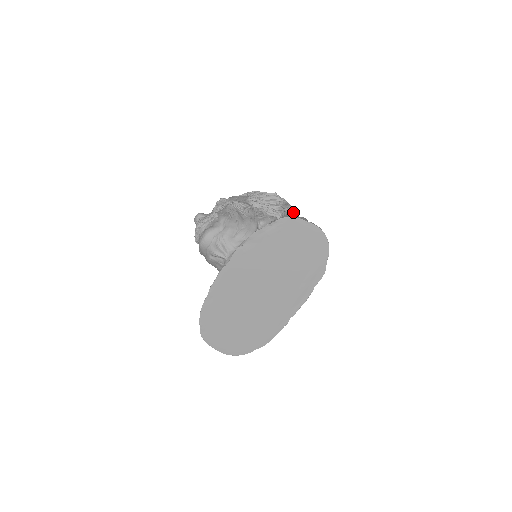
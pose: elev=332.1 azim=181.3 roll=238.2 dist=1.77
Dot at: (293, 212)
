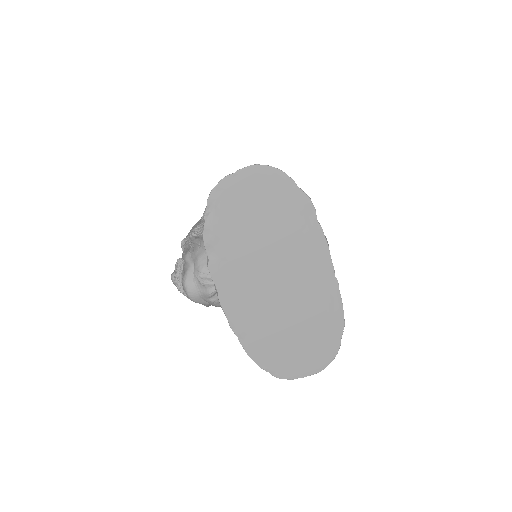
Dot at: occluded
